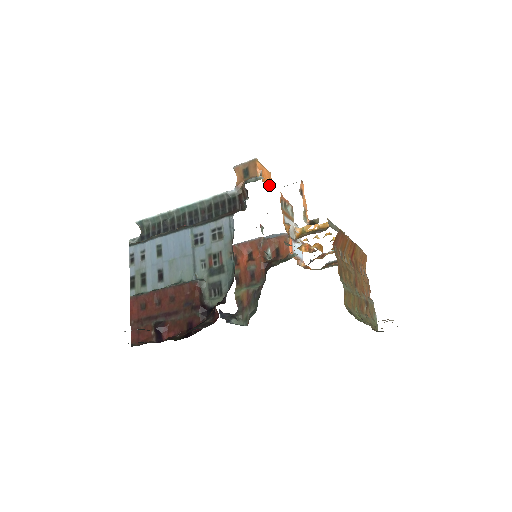
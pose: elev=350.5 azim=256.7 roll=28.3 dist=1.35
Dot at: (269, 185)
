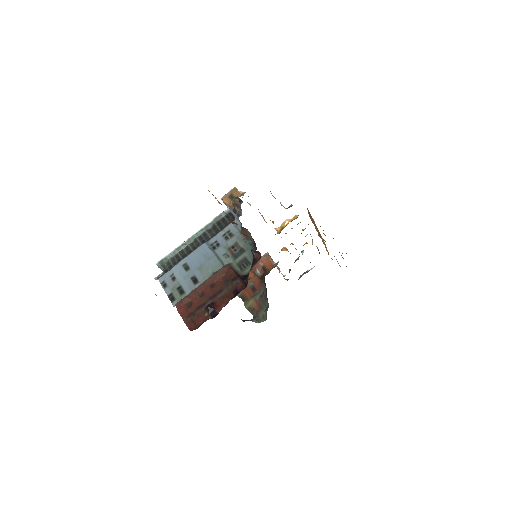
Dot at: occluded
